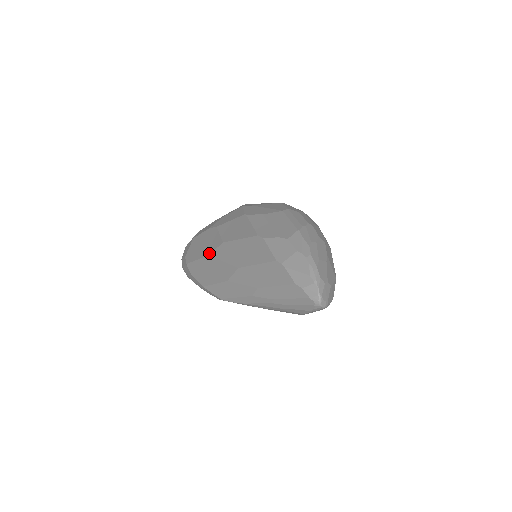
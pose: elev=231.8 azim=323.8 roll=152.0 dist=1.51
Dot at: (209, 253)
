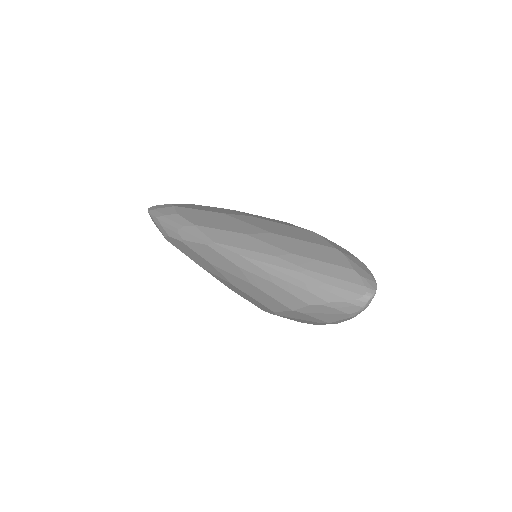
Dot at: occluded
